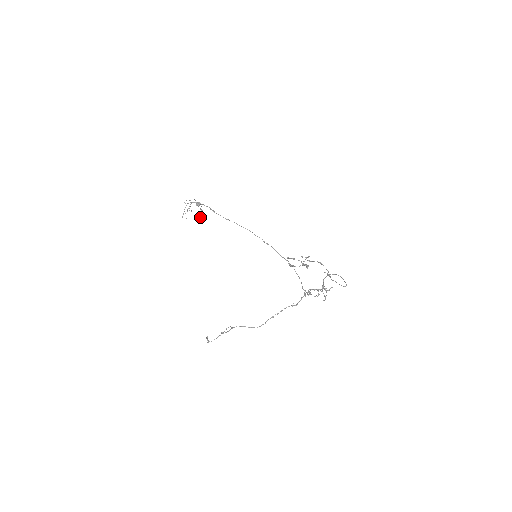
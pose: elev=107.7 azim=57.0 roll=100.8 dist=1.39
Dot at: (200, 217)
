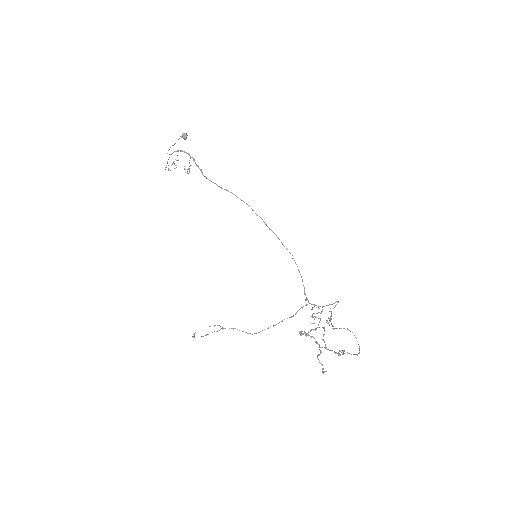
Dot at: occluded
